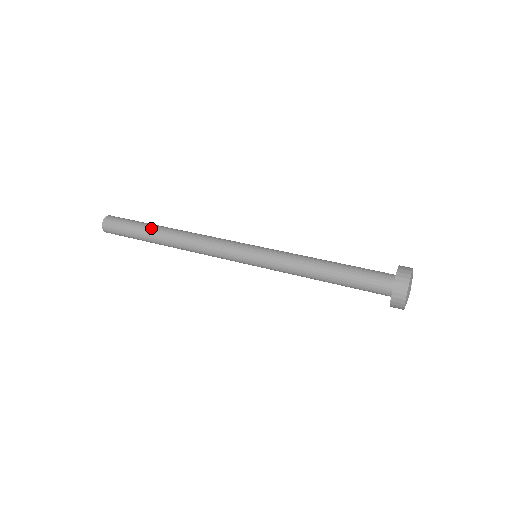
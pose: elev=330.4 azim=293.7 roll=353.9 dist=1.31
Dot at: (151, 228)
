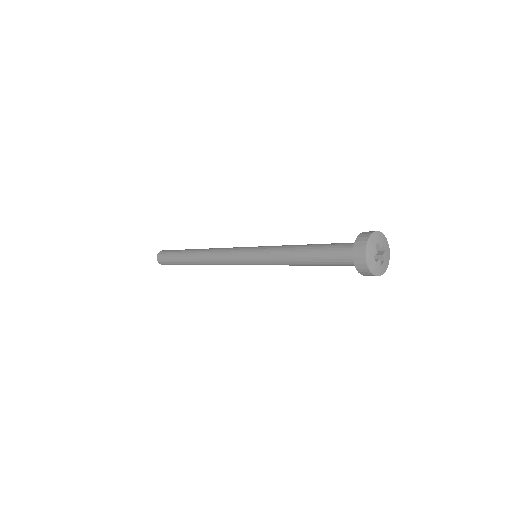
Dot at: (185, 252)
